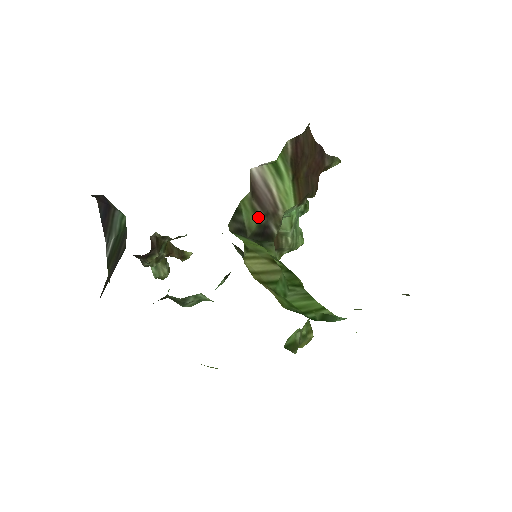
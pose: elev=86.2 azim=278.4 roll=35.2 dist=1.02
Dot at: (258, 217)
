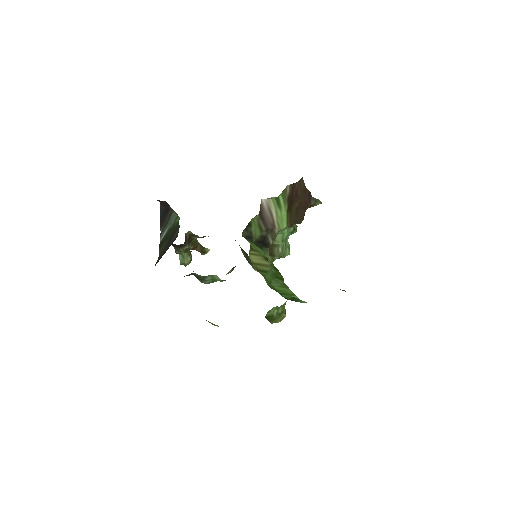
Dot at: (261, 231)
